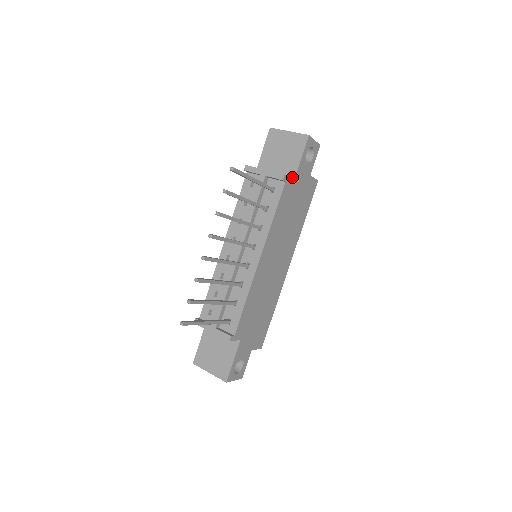
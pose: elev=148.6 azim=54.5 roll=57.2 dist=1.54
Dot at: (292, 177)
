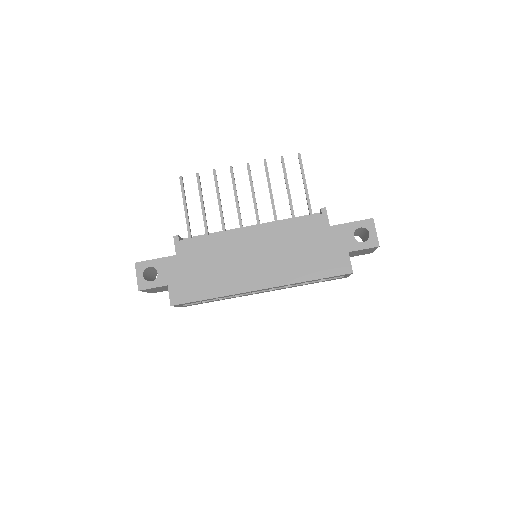
Dot at: (332, 226)
